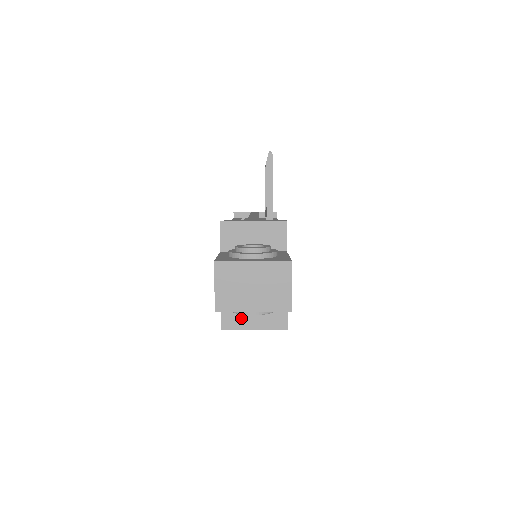
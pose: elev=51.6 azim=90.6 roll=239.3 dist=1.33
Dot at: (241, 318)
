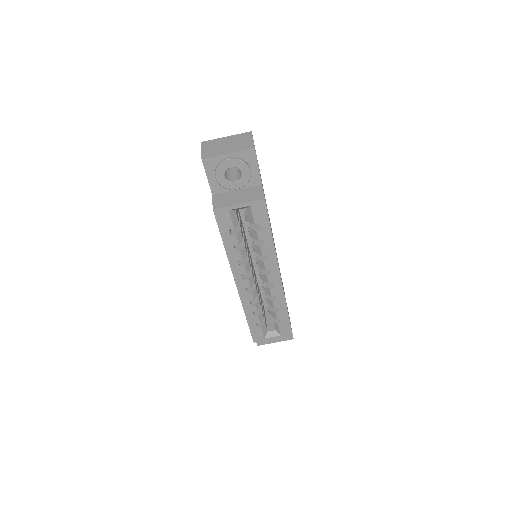
Dot at: (228, 201)
